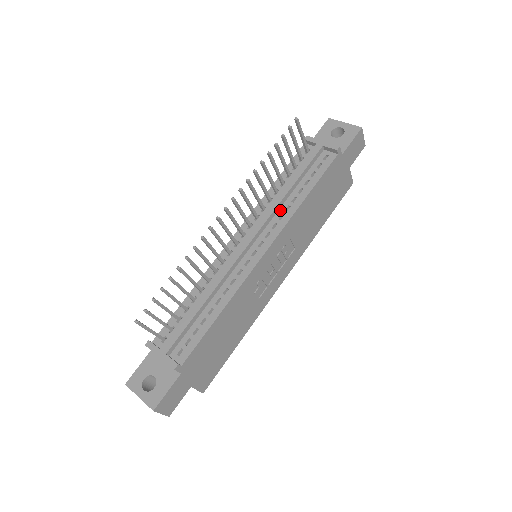
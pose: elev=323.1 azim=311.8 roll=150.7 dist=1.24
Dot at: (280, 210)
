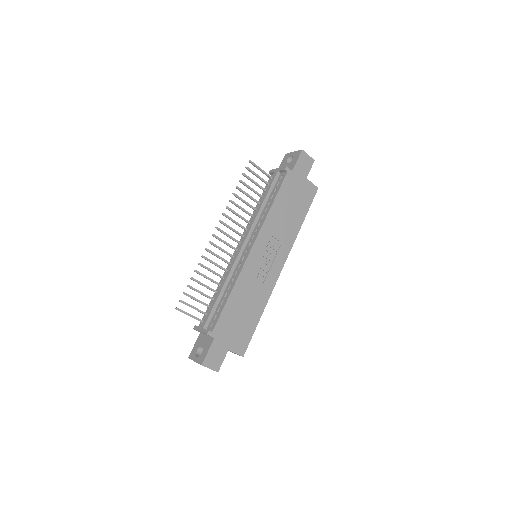
Dot at: (259, 220)
